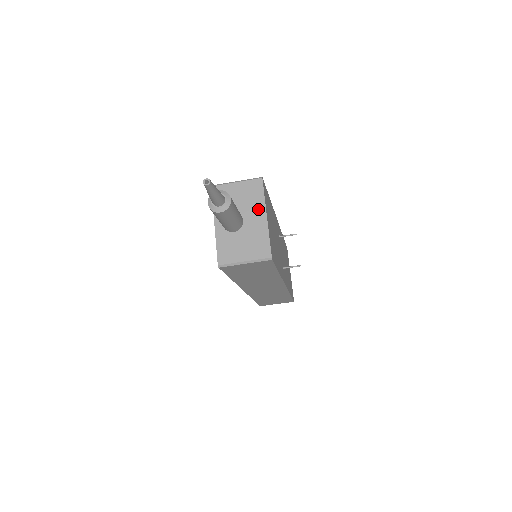
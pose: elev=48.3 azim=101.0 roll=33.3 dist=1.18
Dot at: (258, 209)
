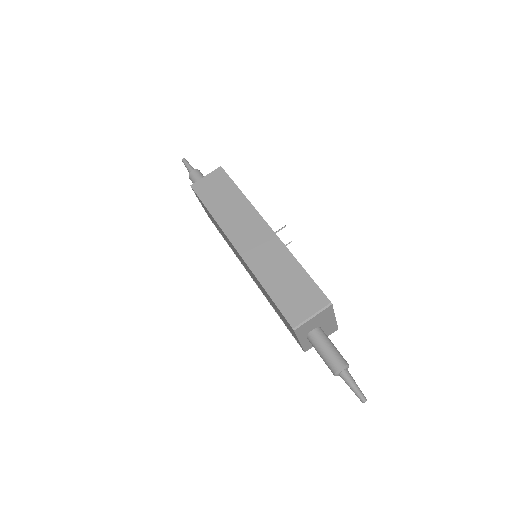
Dot at: occluded
